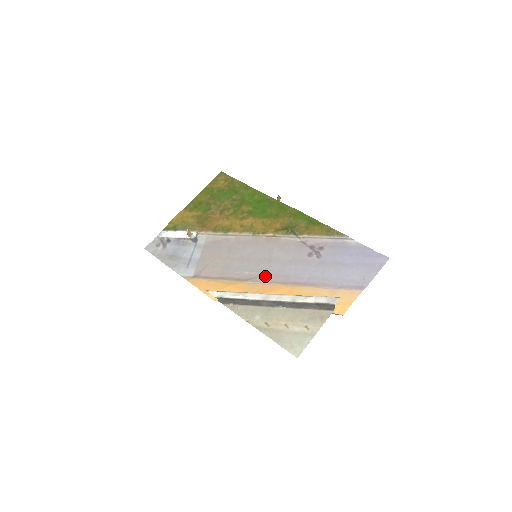
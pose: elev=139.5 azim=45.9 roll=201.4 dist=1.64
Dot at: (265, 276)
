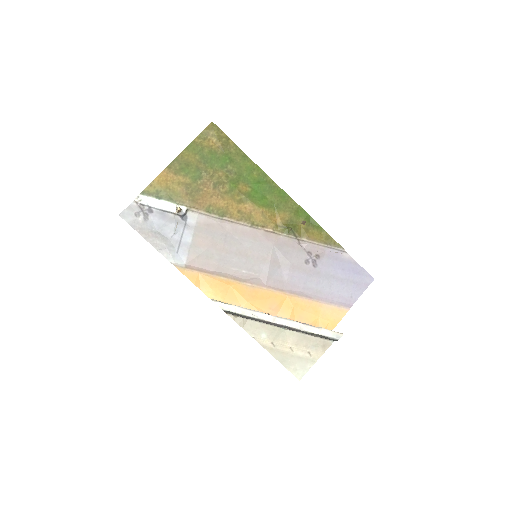
Dot at: (263, 279)
